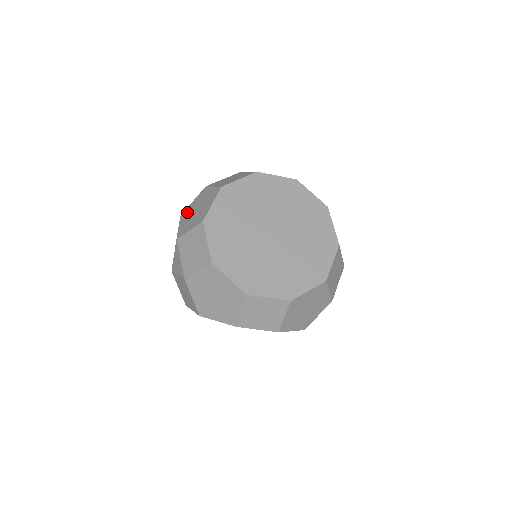
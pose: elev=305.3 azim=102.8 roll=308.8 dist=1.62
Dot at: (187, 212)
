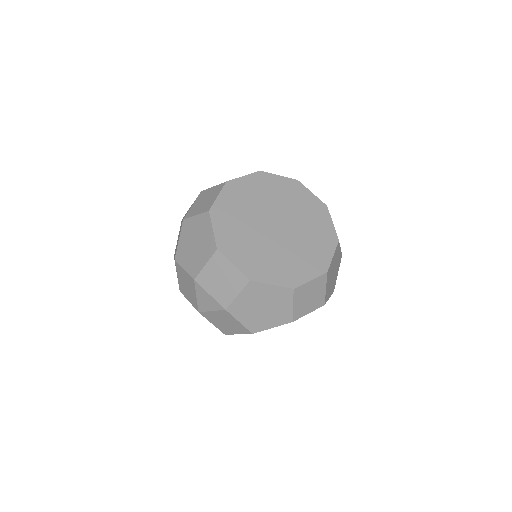
Dot at: (182, 252)
